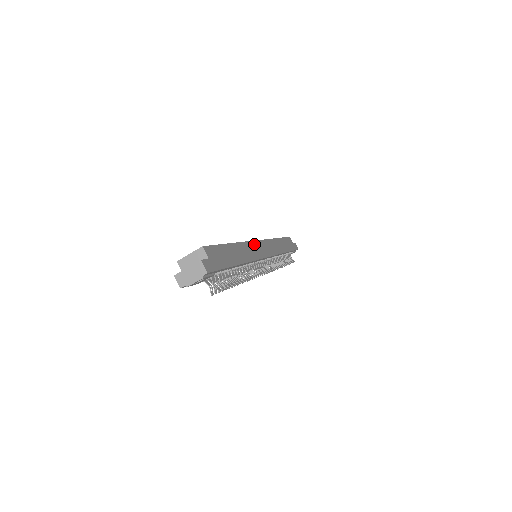
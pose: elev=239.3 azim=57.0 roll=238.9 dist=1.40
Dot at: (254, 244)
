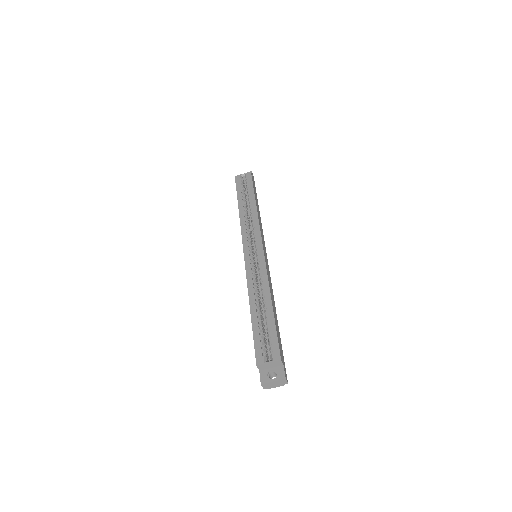
Dot at: (266, 265)
